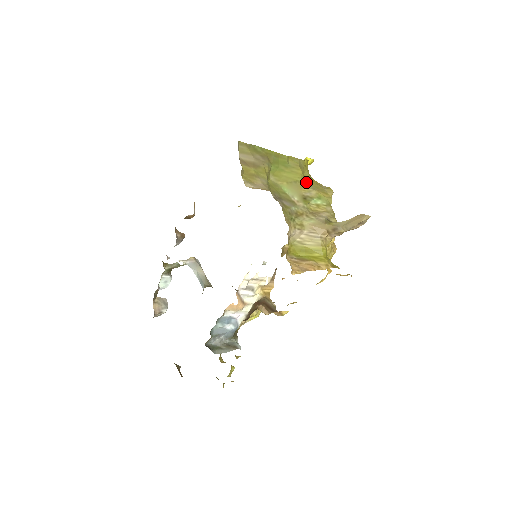
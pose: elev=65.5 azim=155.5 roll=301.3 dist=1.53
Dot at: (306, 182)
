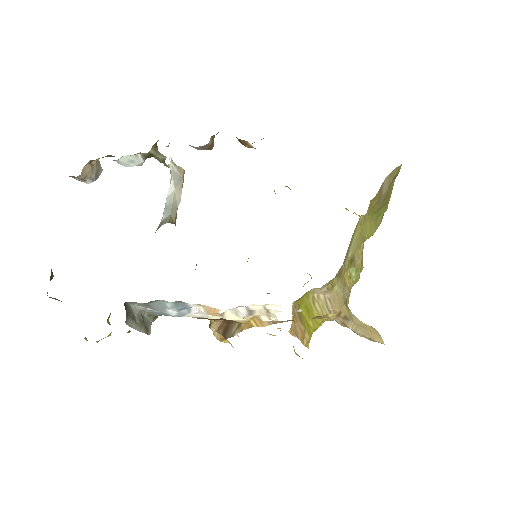
Dot at: occluded
